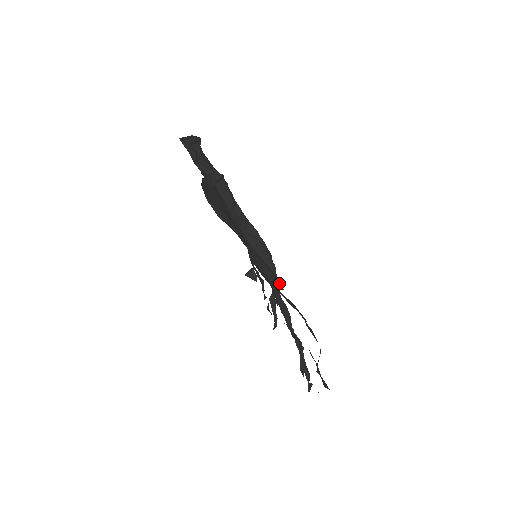
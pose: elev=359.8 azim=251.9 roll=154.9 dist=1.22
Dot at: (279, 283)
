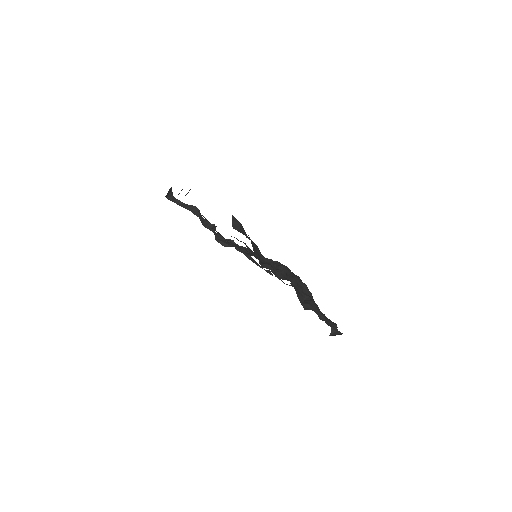
Dot at: occluded
